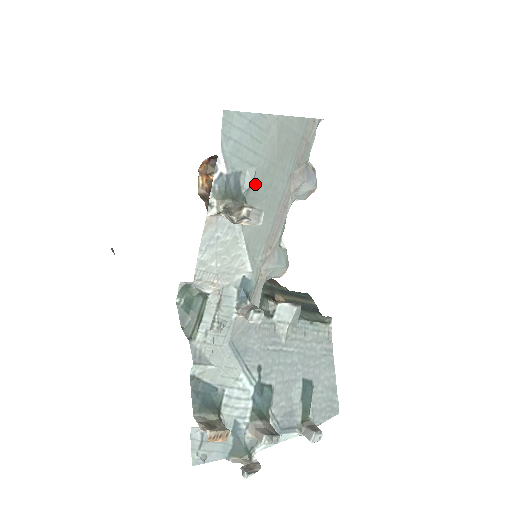
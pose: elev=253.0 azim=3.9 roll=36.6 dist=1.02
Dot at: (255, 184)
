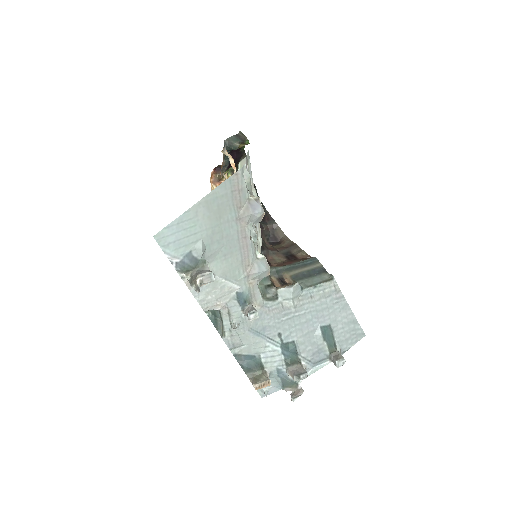
Dot at: (208, 247)
